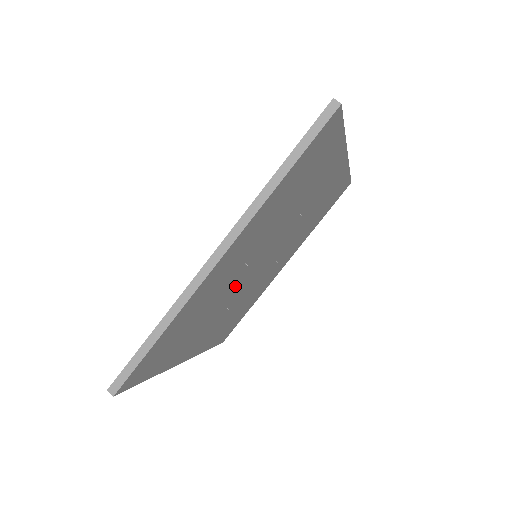
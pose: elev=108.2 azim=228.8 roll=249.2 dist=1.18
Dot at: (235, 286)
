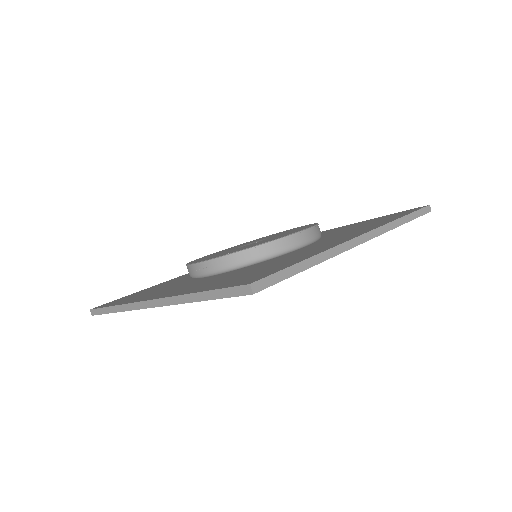
Dot at: occluded
